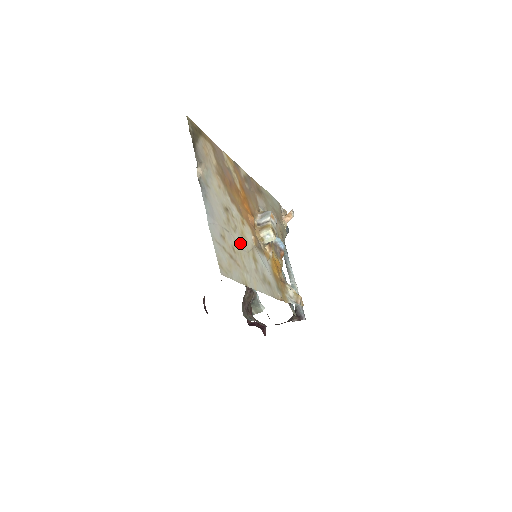
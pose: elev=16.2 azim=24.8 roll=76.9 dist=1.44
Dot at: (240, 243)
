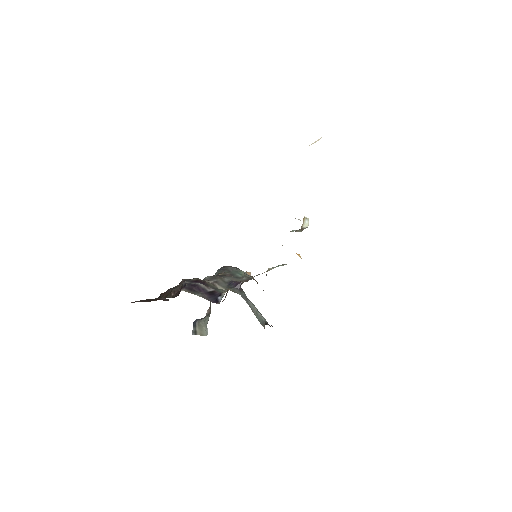
Dot at: occluded
